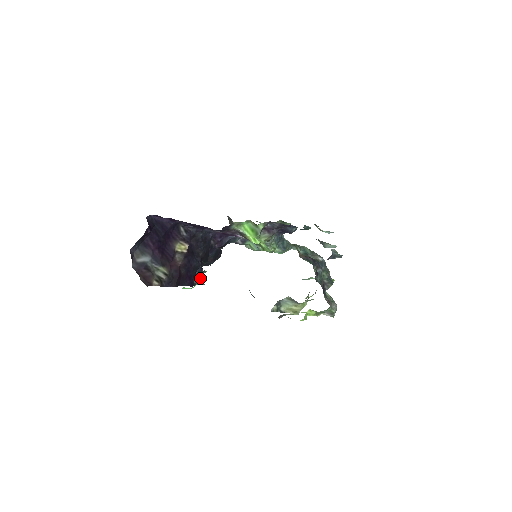
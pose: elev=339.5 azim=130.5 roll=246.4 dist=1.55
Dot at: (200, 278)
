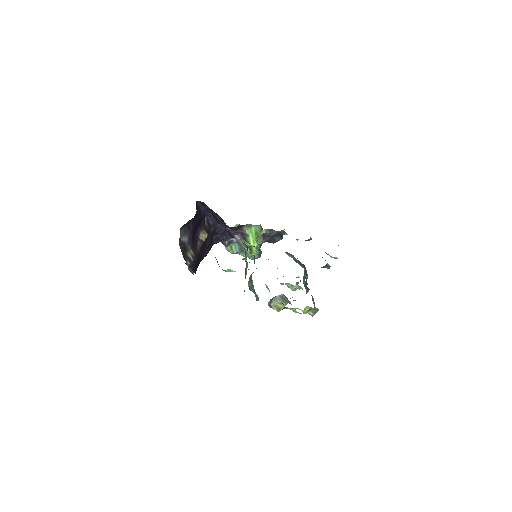
Dot at: occluded
